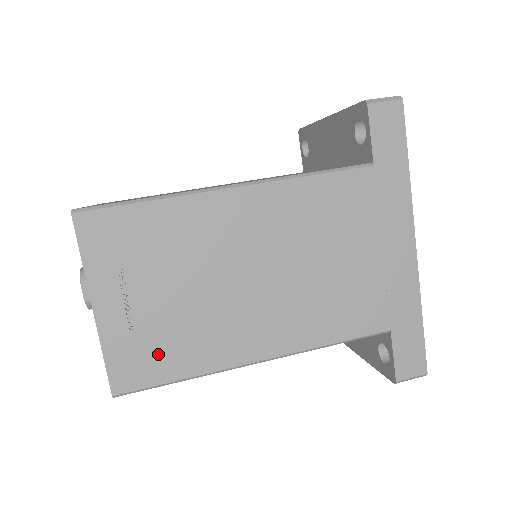
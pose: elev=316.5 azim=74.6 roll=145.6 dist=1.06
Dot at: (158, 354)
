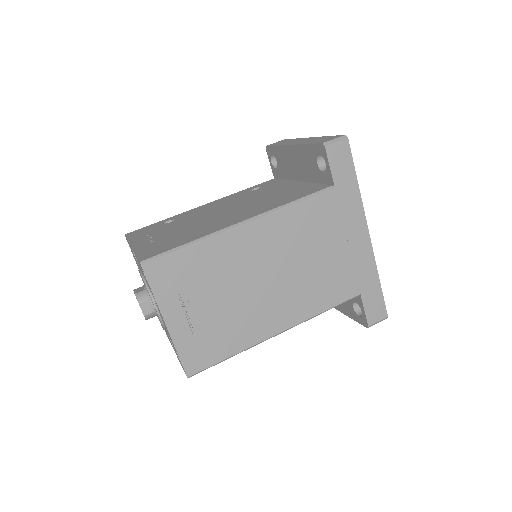
Dot at: (212, 344)
